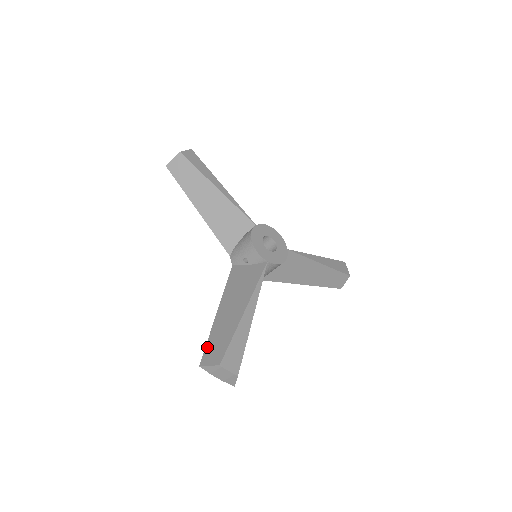
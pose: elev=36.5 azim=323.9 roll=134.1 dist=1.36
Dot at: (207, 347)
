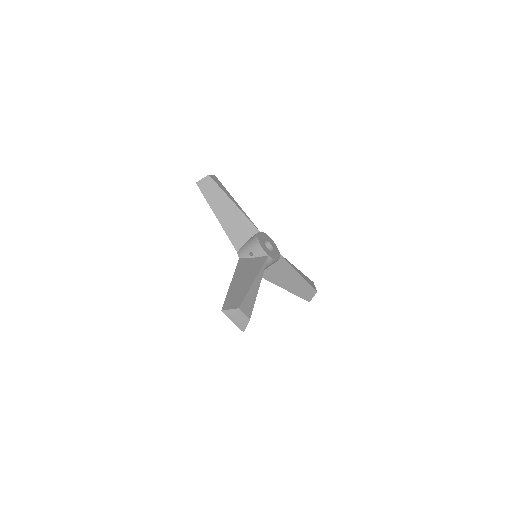
Dot at: (226, 300)
